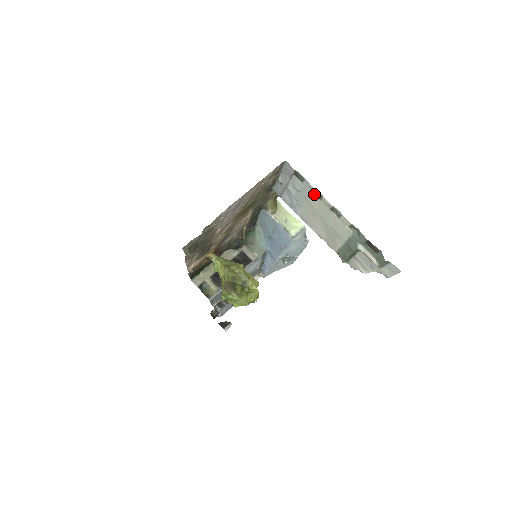
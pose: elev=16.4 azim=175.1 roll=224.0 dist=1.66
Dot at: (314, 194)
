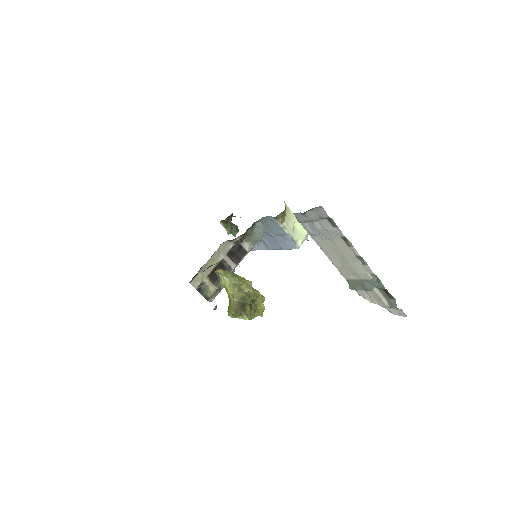
Dot at: (343, 240)
